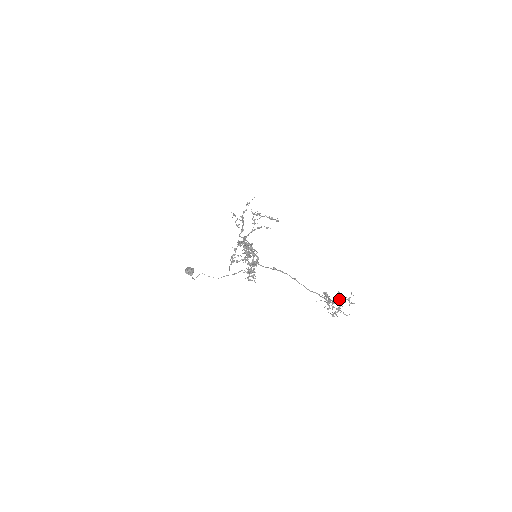
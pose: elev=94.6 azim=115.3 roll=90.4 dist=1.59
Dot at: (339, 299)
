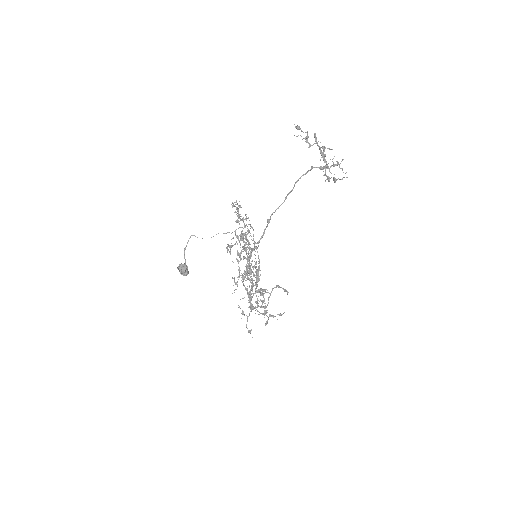
Dot at: occluded
